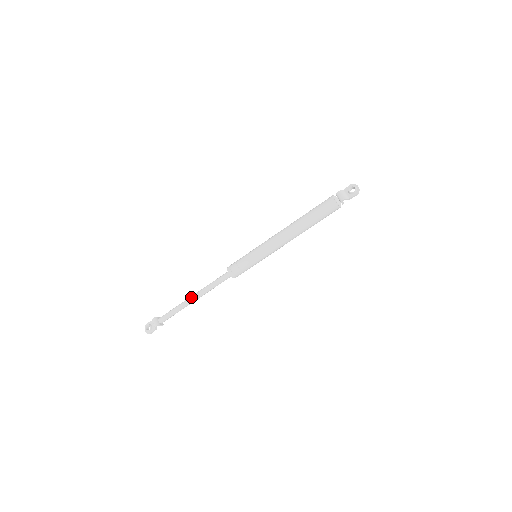
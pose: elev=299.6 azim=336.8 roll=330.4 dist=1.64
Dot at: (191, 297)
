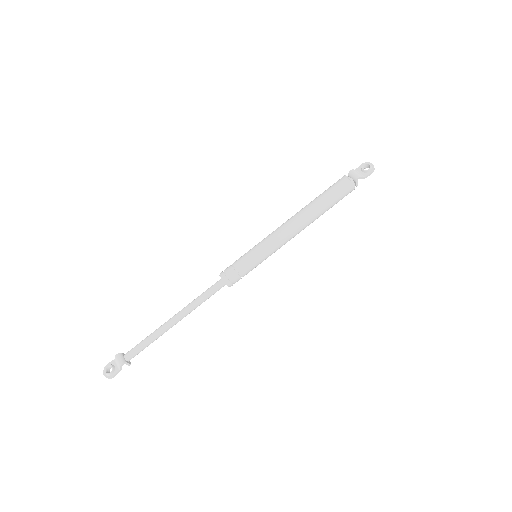
Dot at: (171, 318)
